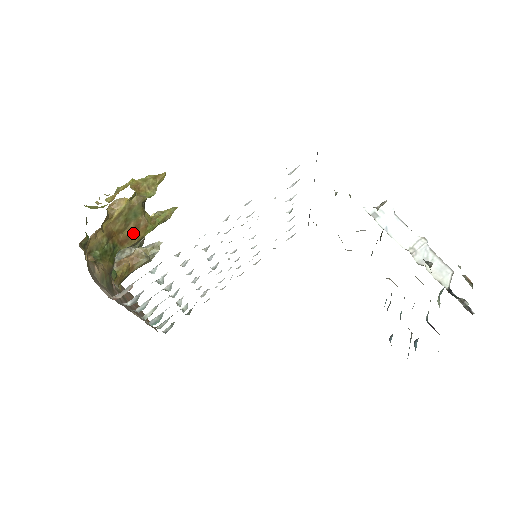
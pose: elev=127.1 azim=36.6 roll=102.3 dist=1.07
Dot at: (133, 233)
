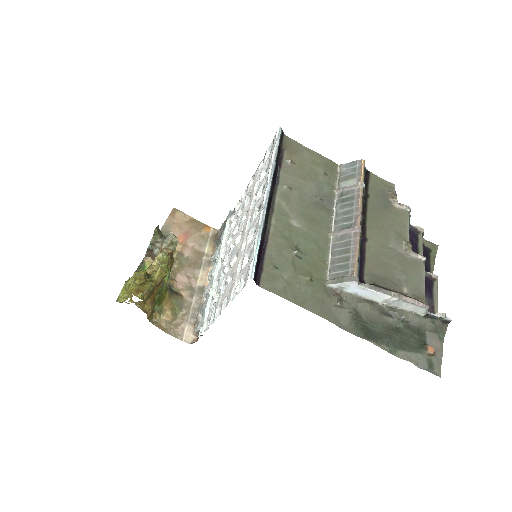
Dot at: occluded
